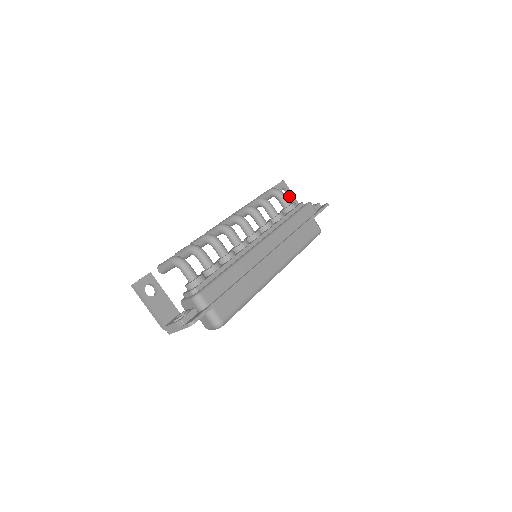
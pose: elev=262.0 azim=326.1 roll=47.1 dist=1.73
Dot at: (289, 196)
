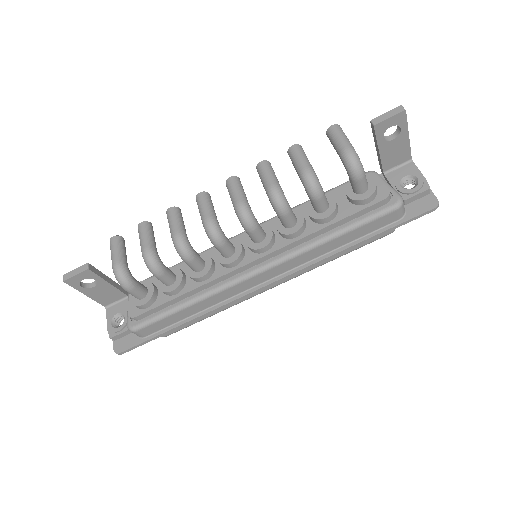
Dot at: (397, 139)
